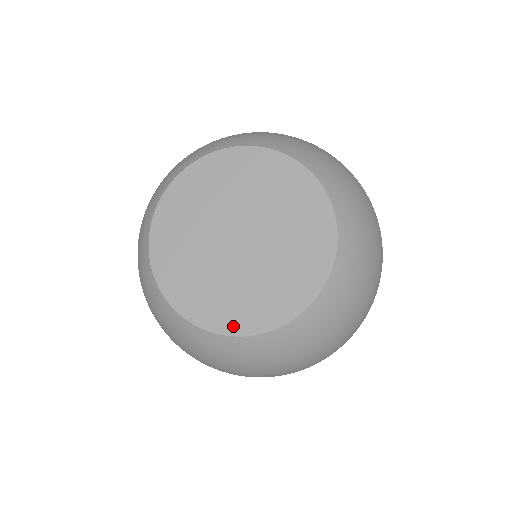
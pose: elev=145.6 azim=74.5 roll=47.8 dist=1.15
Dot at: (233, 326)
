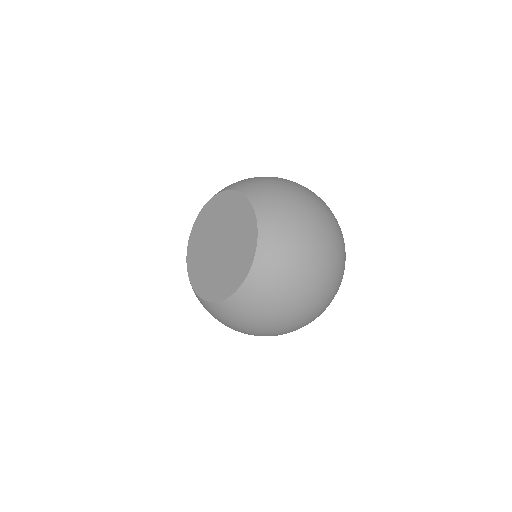
Dot at: (193, 278)
